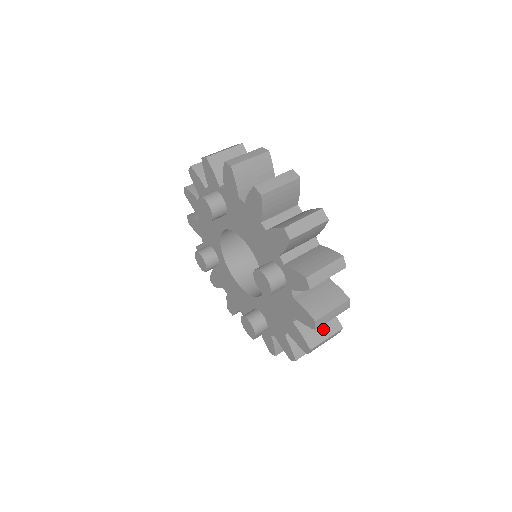
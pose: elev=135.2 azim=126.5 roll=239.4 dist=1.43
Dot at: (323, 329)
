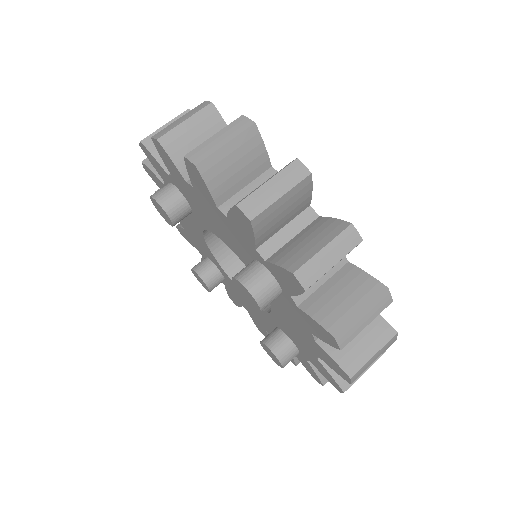
Dot at: (365, 341)
